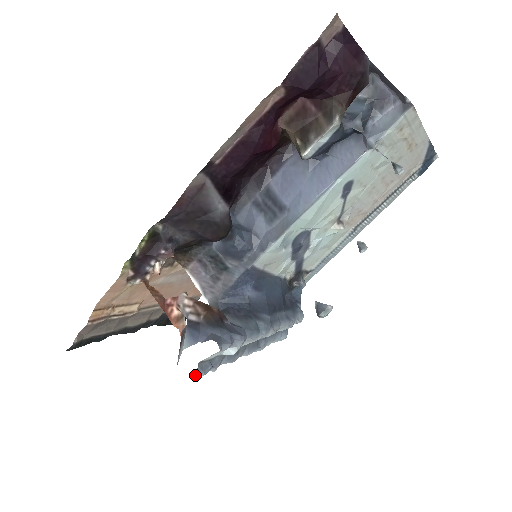
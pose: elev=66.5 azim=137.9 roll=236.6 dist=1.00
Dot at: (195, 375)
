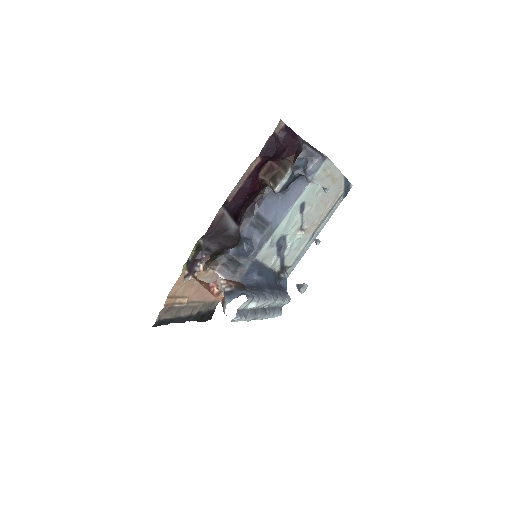
Dot at: (235, 319)
